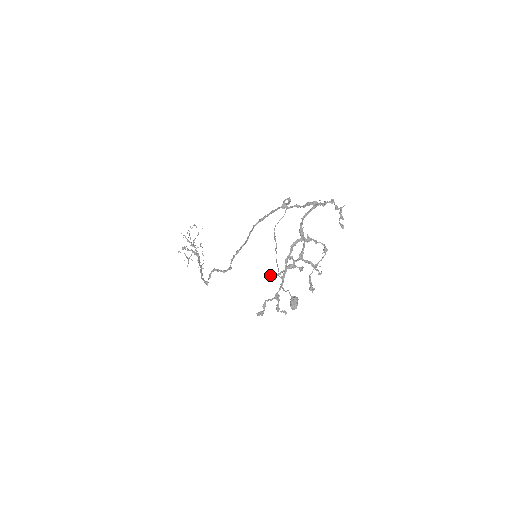
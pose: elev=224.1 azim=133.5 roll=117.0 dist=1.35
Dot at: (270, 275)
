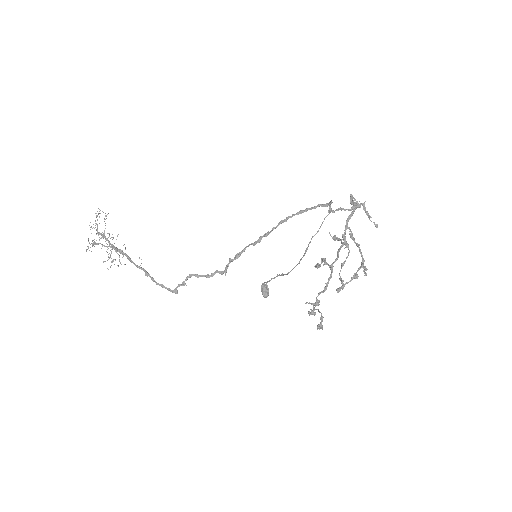
Dot at: (338, 289)
